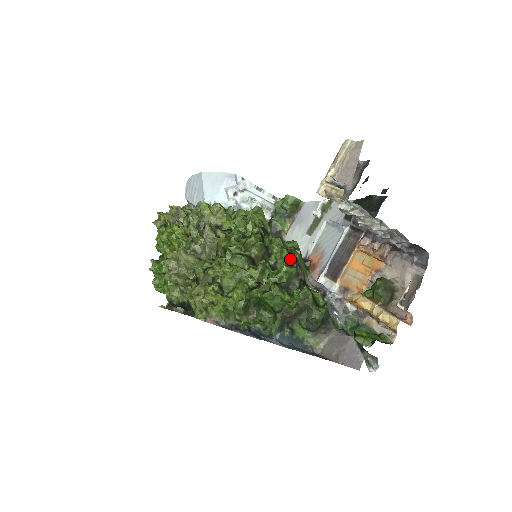
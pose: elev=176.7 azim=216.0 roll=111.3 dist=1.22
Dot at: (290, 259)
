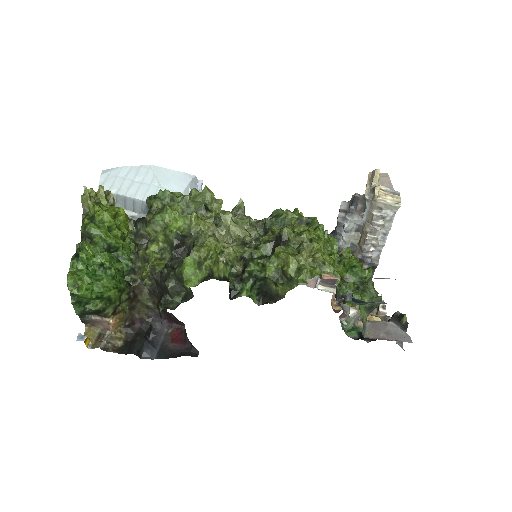
Dot at: (337, 248)
